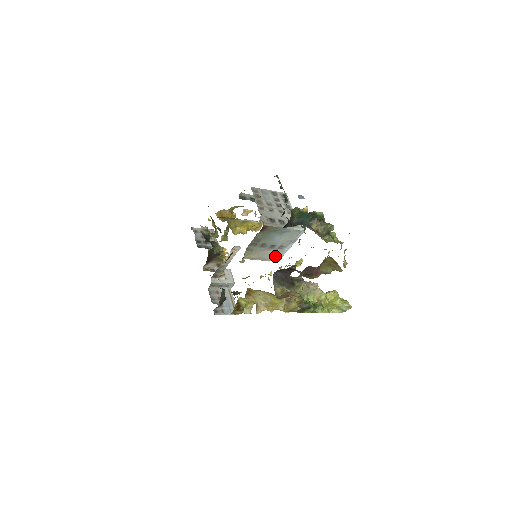
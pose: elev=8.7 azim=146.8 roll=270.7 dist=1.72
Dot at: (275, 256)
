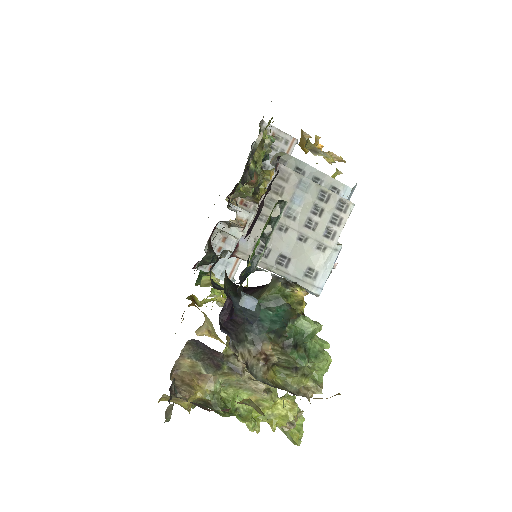
Dot at: occluded
